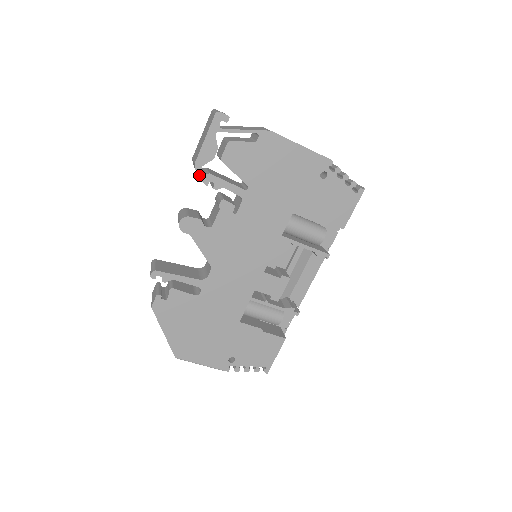
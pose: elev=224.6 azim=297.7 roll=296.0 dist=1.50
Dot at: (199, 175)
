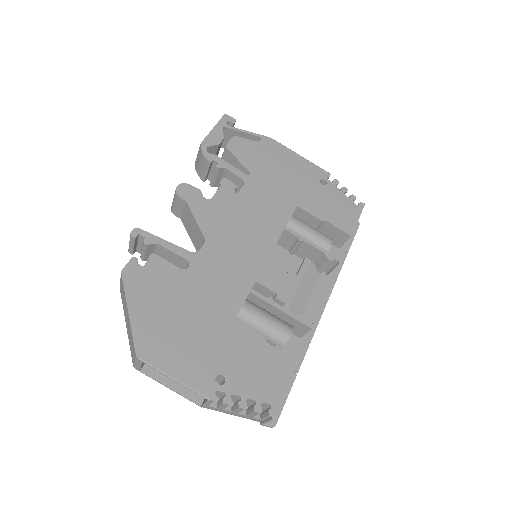
Dot at: (204, 153)
